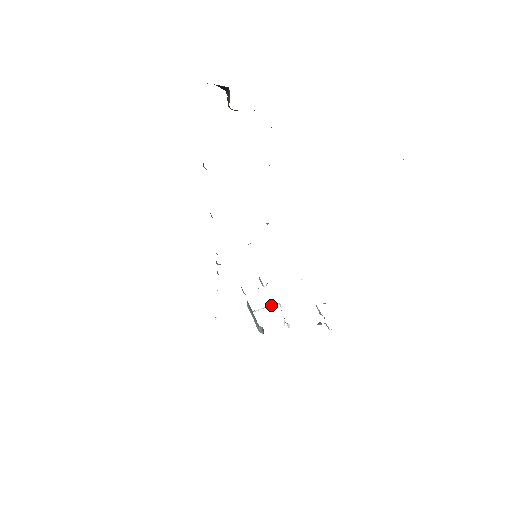
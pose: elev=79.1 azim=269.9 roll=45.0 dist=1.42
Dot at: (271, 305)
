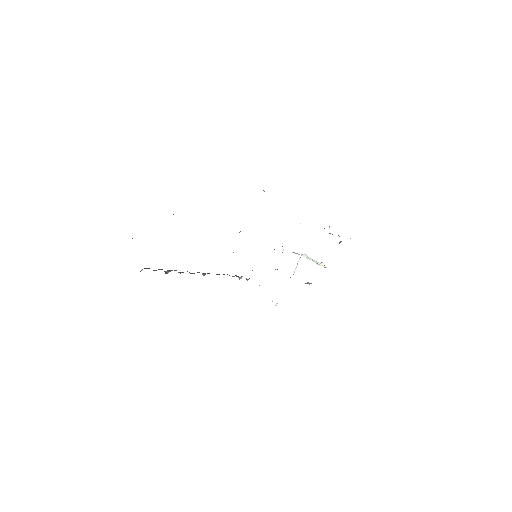
Dot at: occluded
